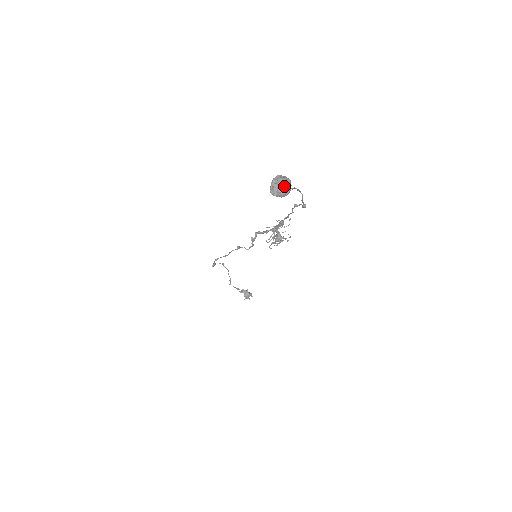
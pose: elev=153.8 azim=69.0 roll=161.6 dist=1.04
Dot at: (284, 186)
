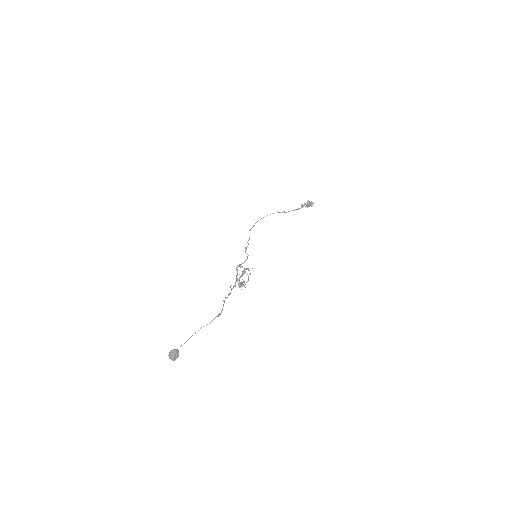
Dot at: (172, 360)
